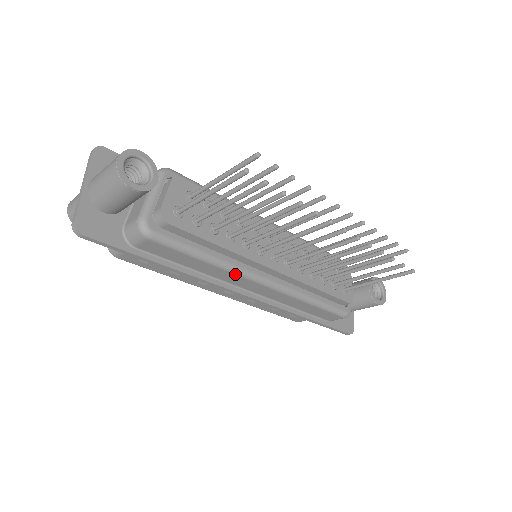
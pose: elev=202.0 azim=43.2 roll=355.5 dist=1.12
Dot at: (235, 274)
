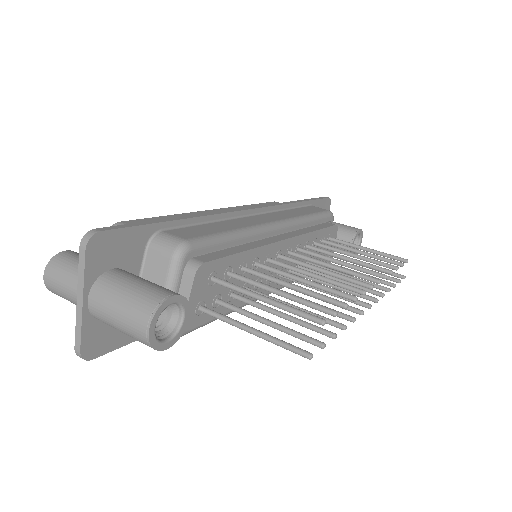
Dot at: occluded
